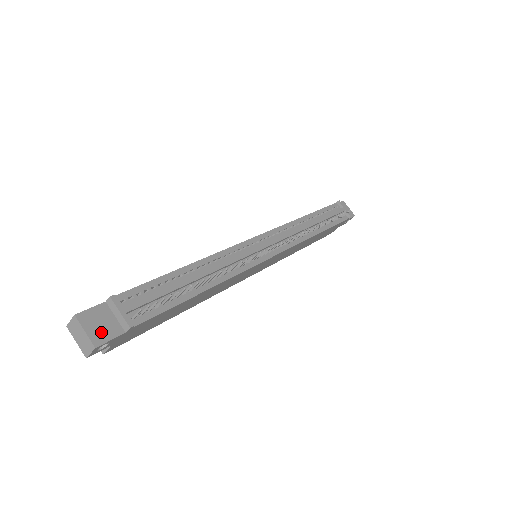
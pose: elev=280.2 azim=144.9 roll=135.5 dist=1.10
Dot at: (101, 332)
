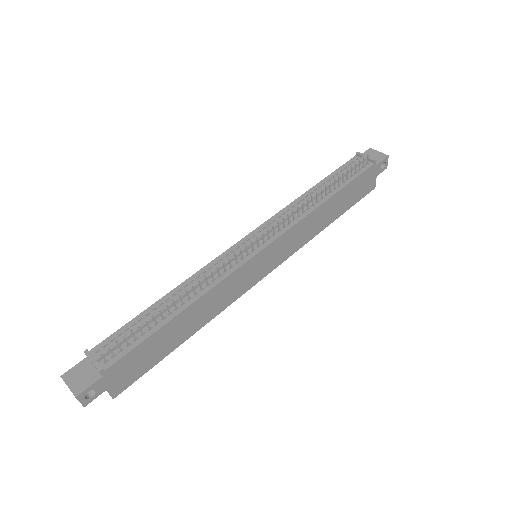
Dot at: (81, 383)
